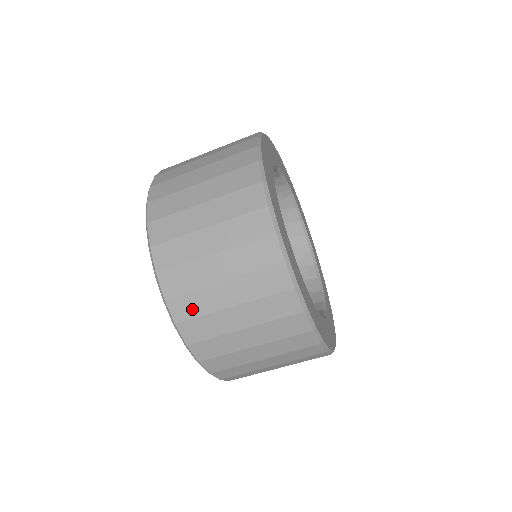
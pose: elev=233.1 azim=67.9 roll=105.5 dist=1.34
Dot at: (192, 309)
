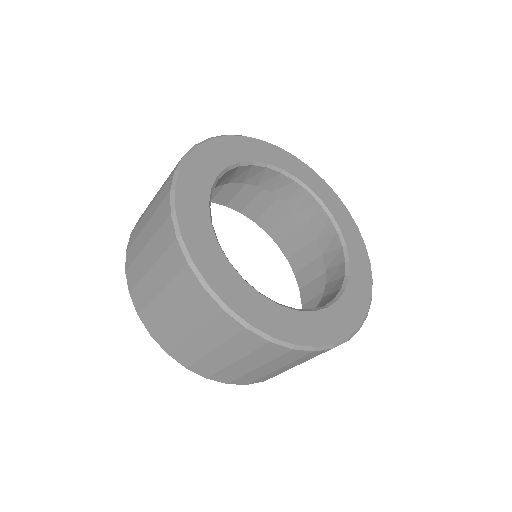
Dot at: (142, 299)
